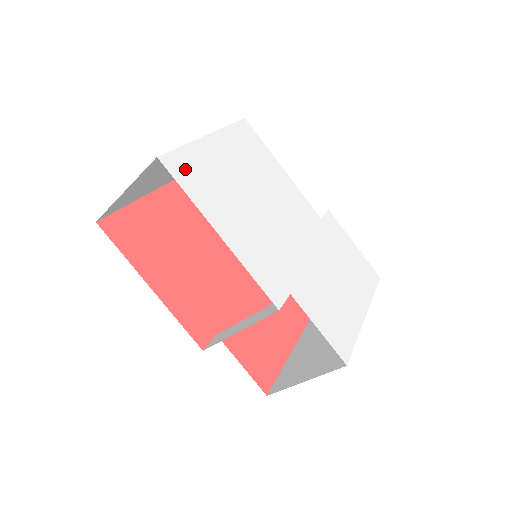
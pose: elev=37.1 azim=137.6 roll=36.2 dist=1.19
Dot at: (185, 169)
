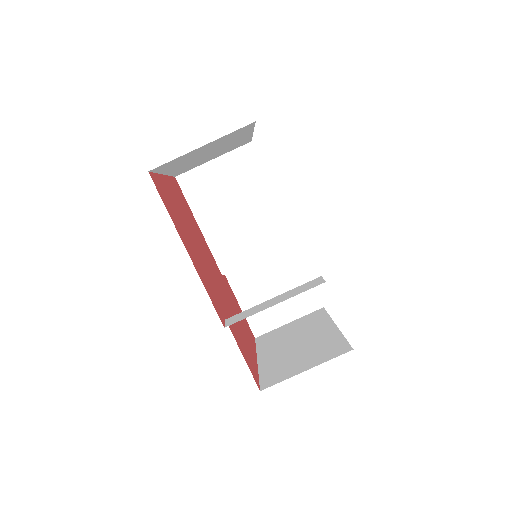
Dot at: occluded
